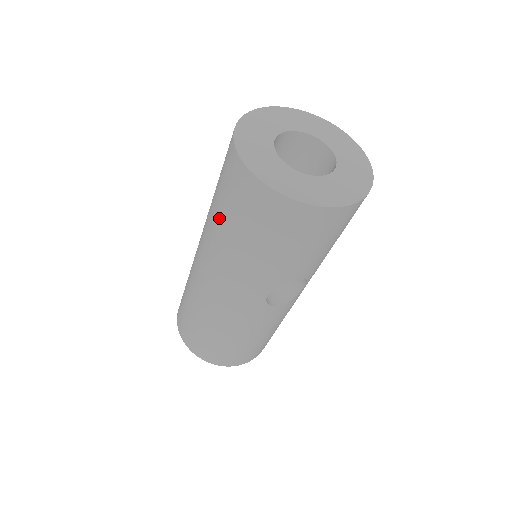
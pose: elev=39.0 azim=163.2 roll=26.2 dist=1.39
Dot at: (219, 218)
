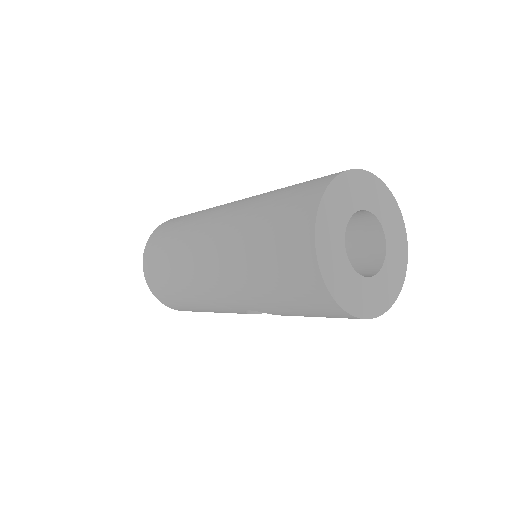
Dot at: (255, 242)
